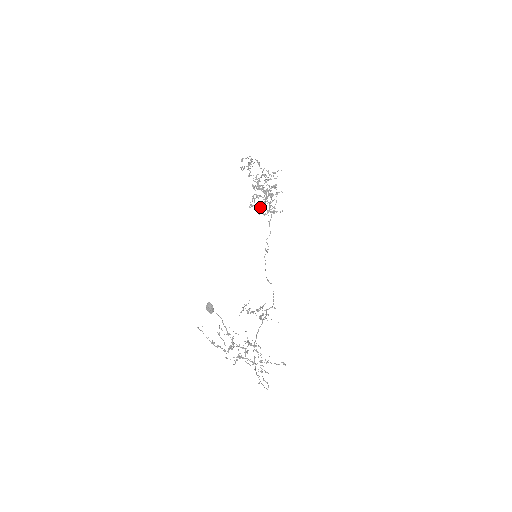
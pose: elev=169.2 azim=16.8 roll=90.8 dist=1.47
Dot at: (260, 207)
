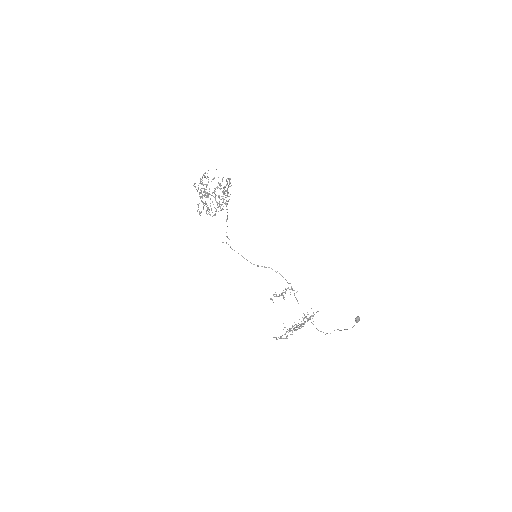
Dot at: occluded
